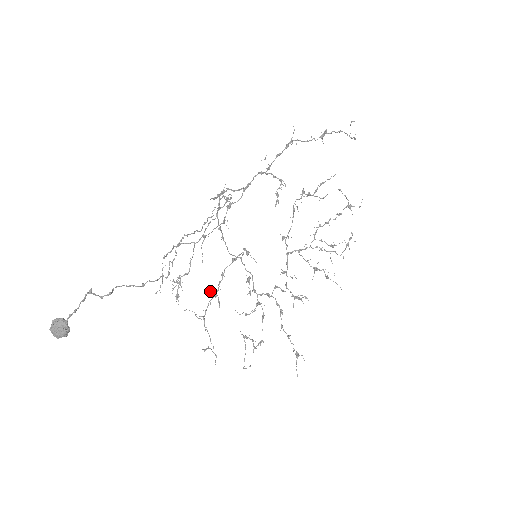
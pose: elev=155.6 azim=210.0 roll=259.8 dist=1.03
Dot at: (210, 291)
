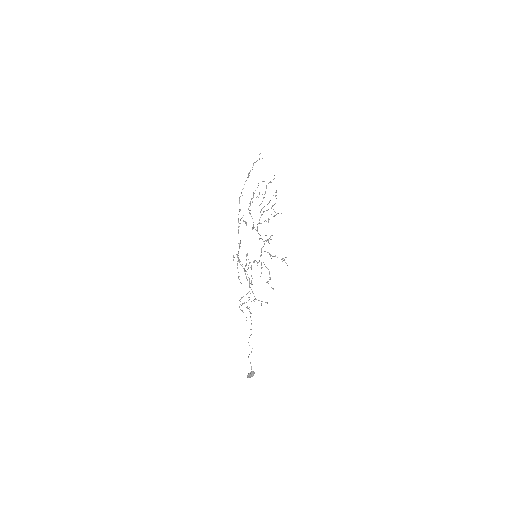
Dot at: (249, 287)
